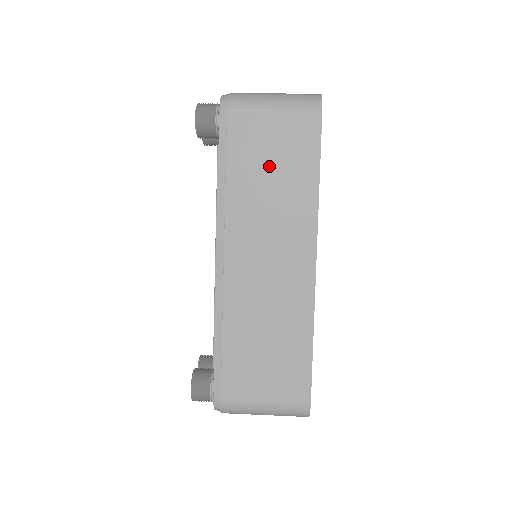
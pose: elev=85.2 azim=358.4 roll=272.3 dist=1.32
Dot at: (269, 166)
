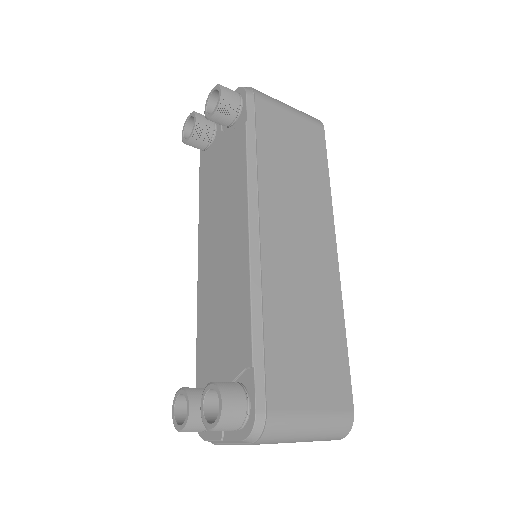
Dot at: (292, 155)
